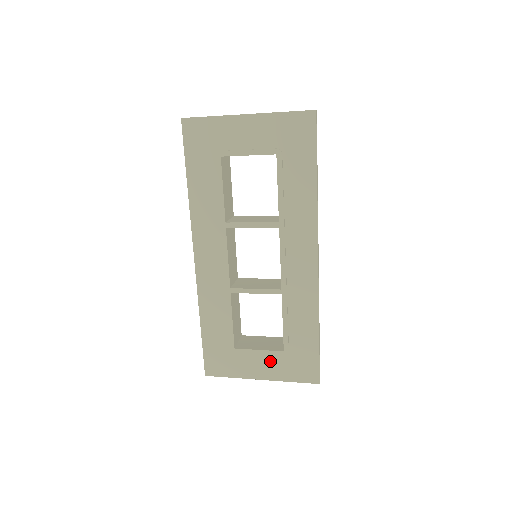
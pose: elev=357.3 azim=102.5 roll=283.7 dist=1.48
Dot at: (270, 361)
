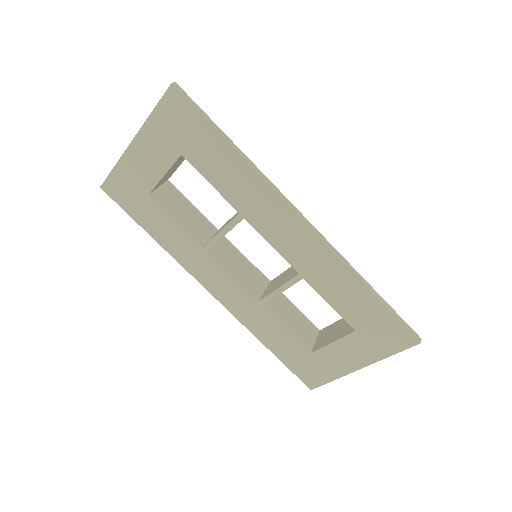
Dot at: (352, 347)
